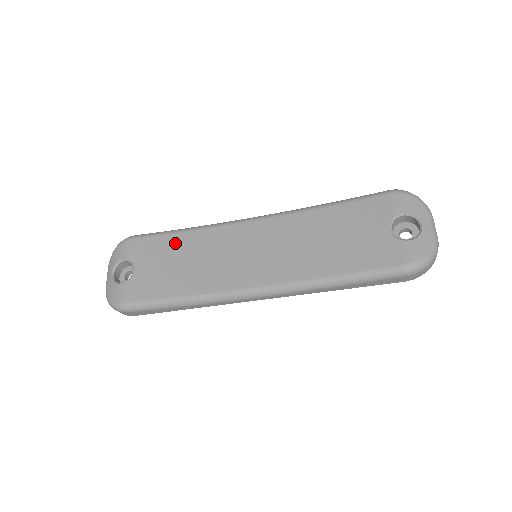
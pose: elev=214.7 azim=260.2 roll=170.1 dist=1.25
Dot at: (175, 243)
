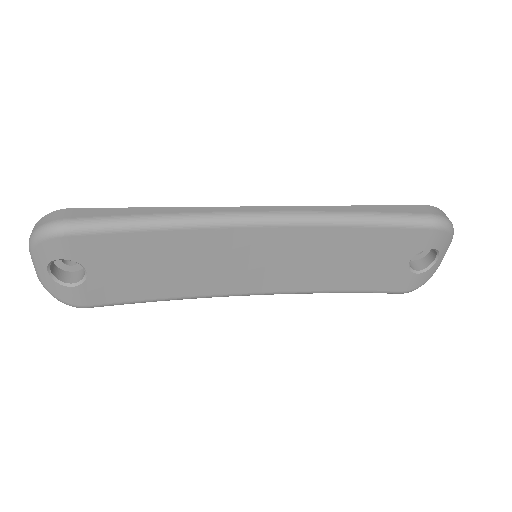
Dot at: (146, 244)
